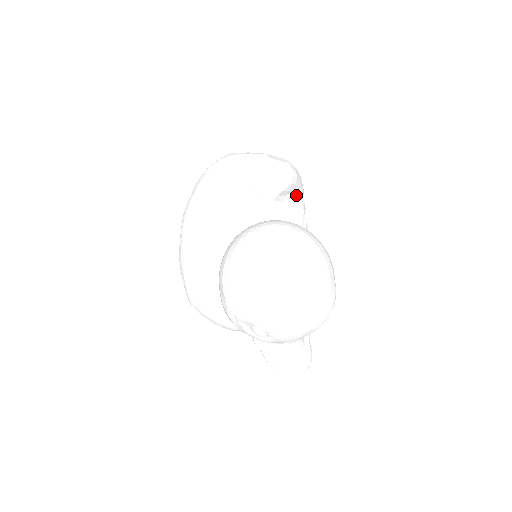
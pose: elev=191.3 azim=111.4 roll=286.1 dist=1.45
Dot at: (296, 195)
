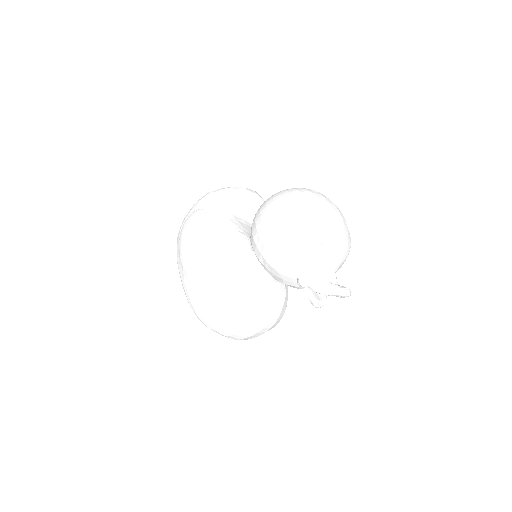
Dot at: occluded
